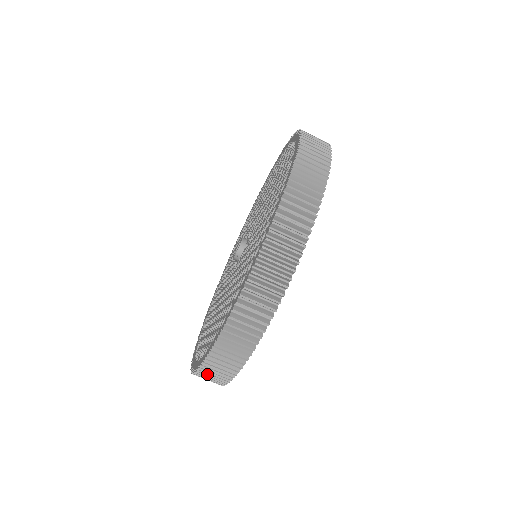
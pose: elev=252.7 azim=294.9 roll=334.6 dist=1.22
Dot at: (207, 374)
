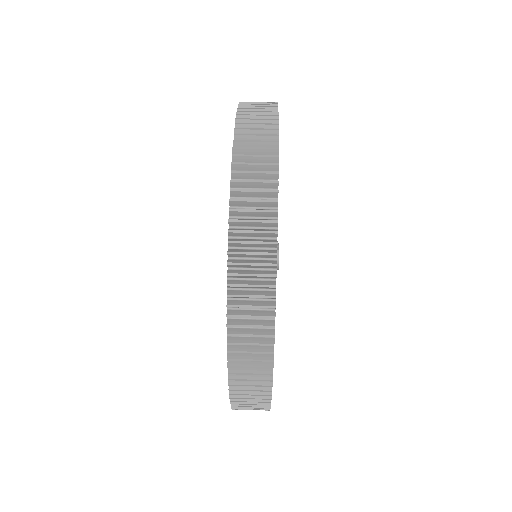
Dot at: (245, 199)
